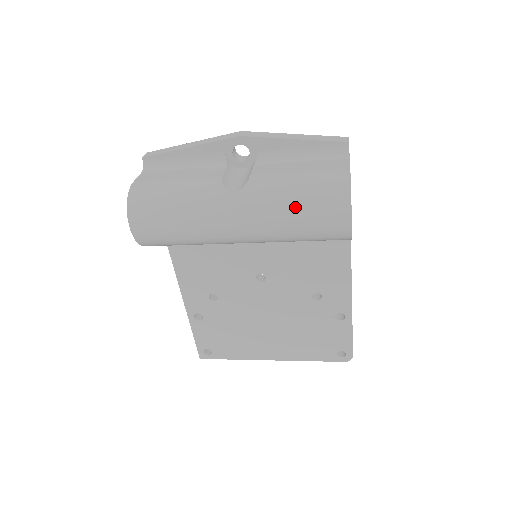
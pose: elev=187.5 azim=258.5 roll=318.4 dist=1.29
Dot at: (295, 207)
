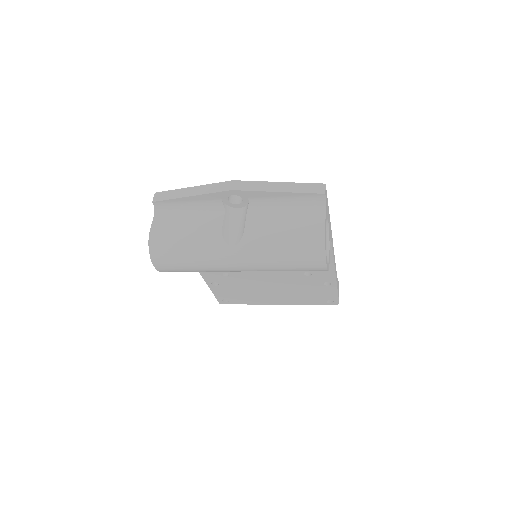
Dot at: (282, 259)
